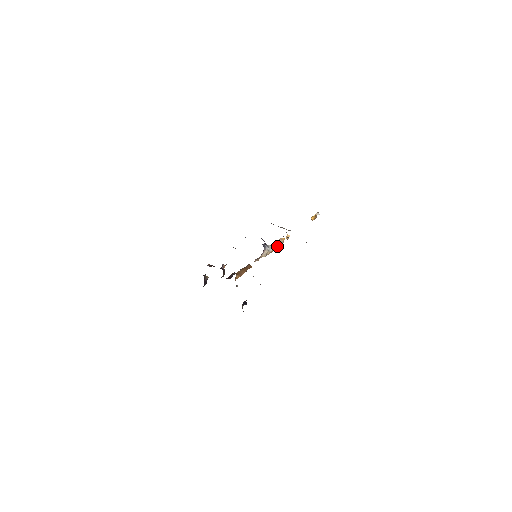
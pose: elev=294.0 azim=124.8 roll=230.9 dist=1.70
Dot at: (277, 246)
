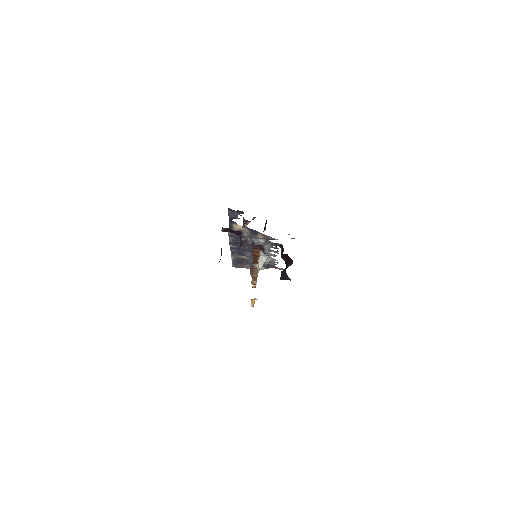
Dot at: occluded
